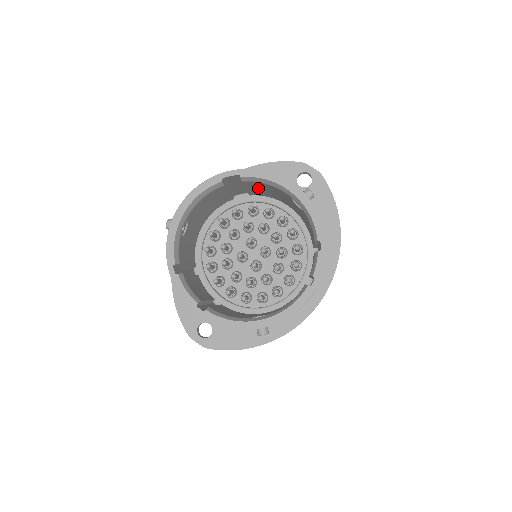
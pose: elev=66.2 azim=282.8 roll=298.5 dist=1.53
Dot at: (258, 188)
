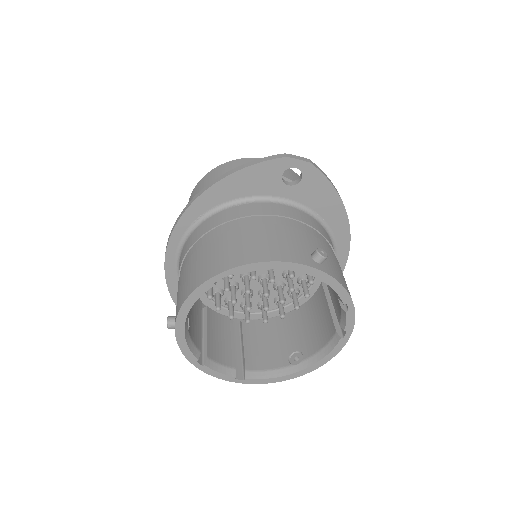
Dot at: occluded
